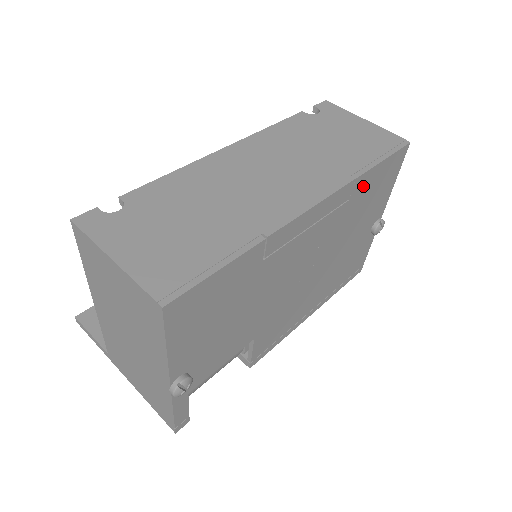
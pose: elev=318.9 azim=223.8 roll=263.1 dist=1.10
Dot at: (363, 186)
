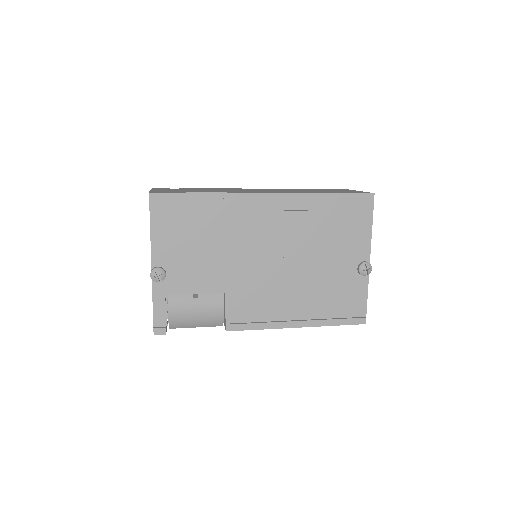
Dot at: (322, 207)
